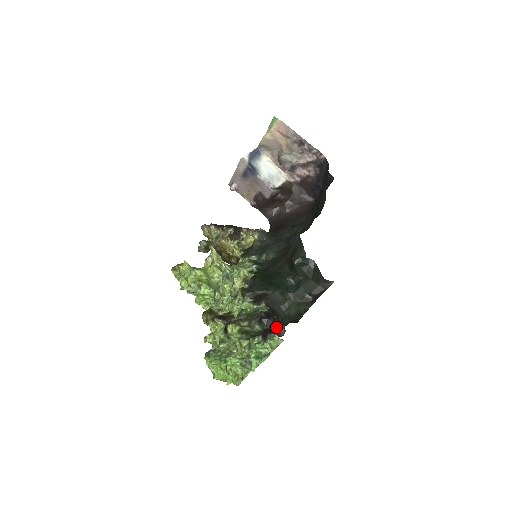
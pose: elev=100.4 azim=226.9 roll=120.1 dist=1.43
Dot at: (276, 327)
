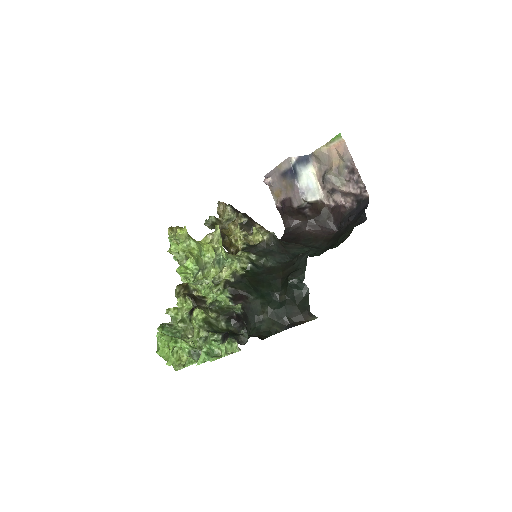
Dot at: (241, 333)
